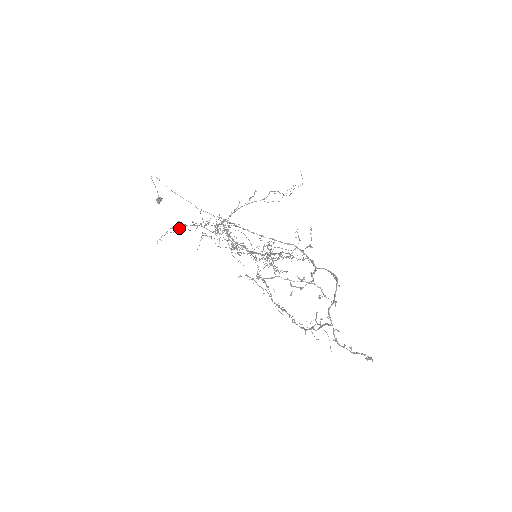
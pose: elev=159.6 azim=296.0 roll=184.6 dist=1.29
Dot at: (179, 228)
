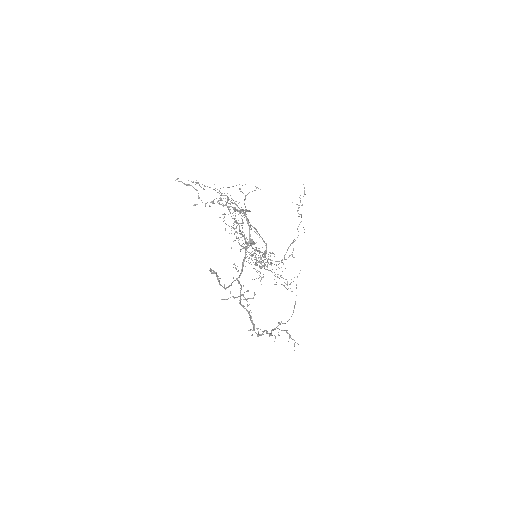
Dot at: occluded
